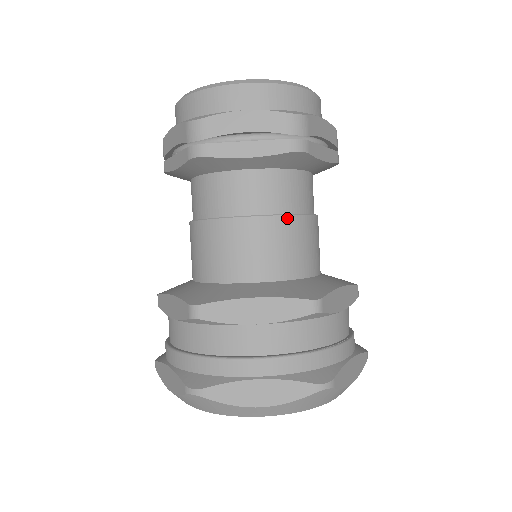
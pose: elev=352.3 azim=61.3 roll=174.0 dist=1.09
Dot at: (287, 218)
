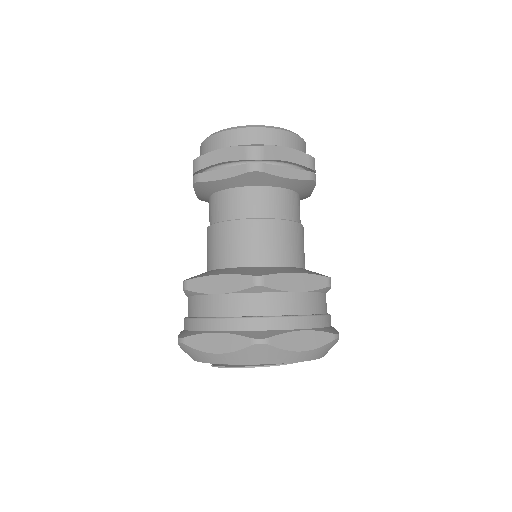
Dot at: (255, 221)
